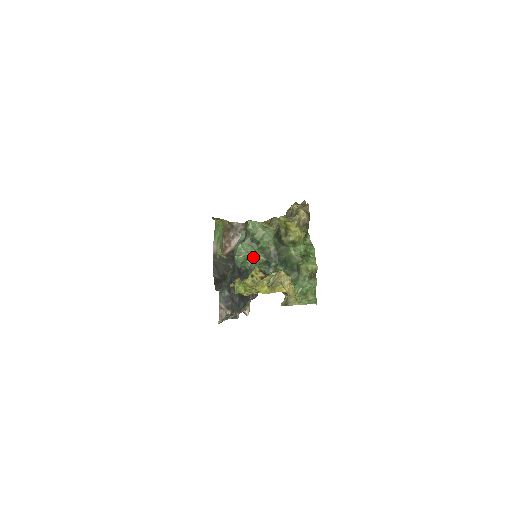
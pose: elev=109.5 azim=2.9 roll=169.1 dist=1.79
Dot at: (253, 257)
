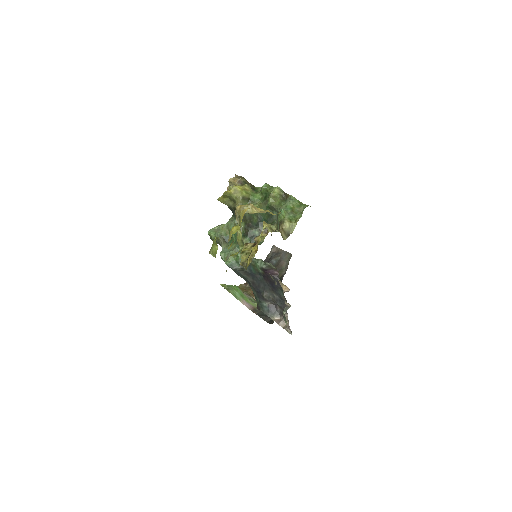
Dot at: (238, 248)
